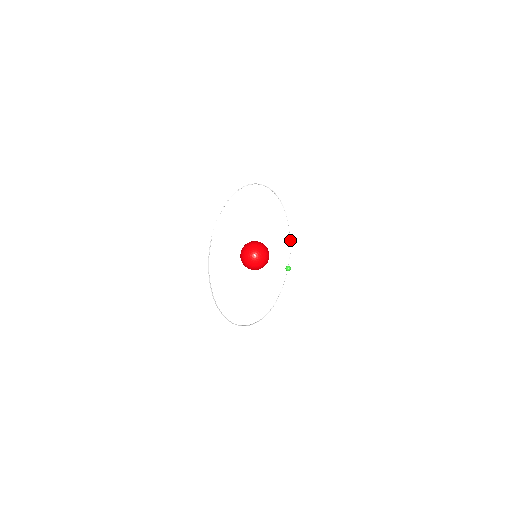
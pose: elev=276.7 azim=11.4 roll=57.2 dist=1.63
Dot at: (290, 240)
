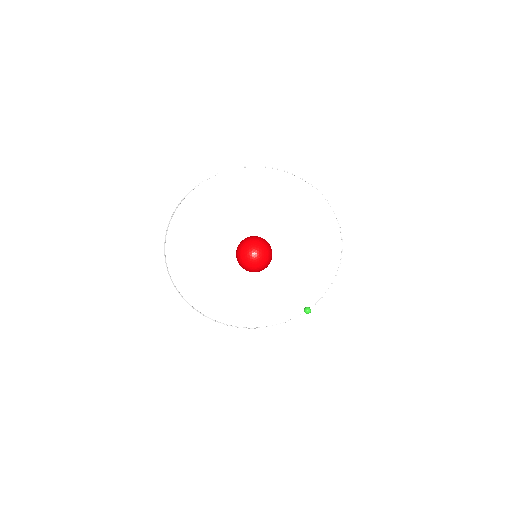
Dot at: (332, 283)
